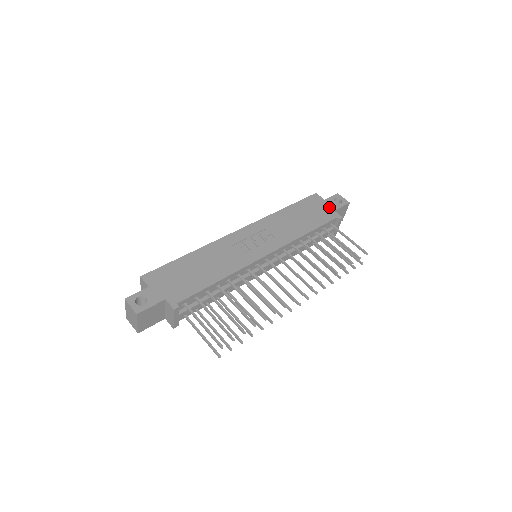
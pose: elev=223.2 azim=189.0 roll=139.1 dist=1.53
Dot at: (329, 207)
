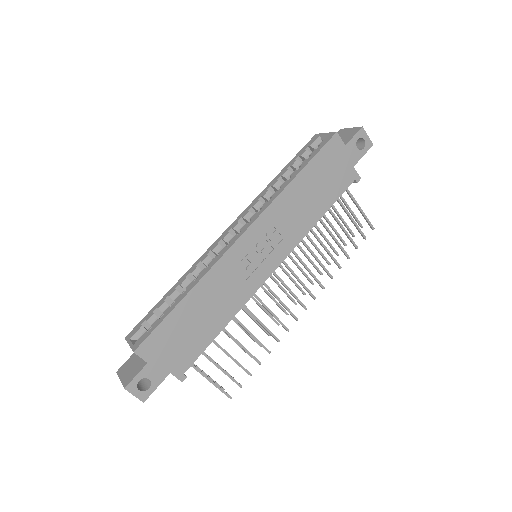
Dot at: (349, 161)
